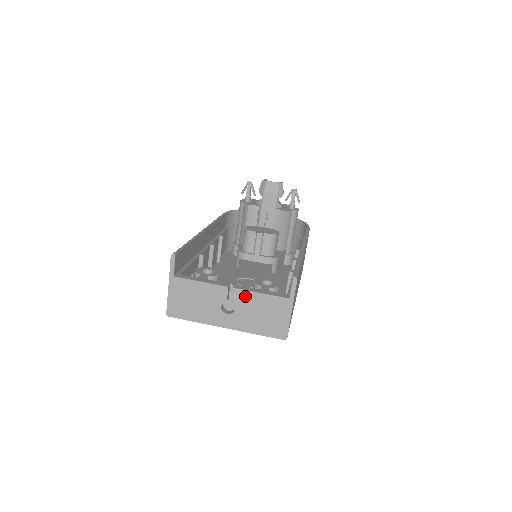
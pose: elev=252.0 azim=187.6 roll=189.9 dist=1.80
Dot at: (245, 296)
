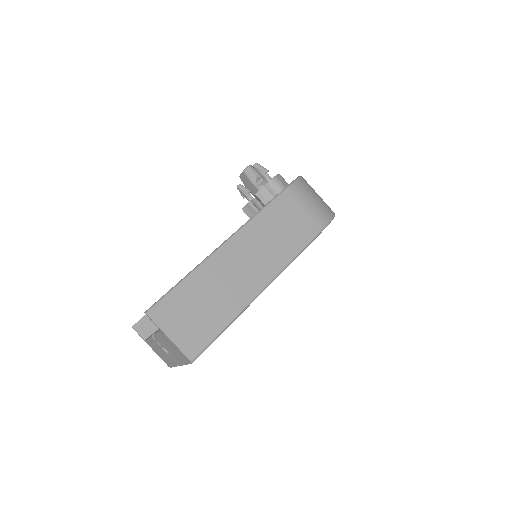
Dot at: (158, 339)
